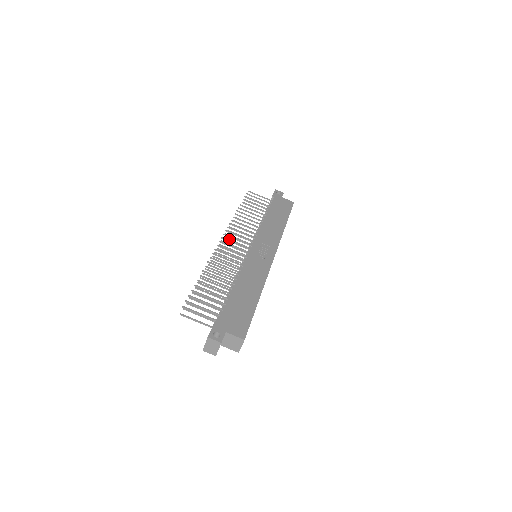
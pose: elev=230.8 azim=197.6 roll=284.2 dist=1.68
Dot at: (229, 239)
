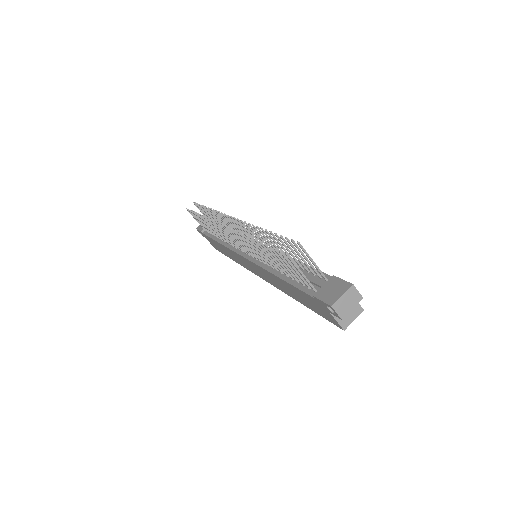
Dot at: occluded
